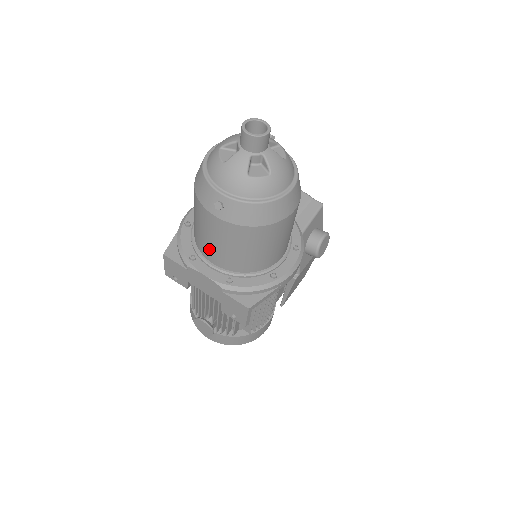
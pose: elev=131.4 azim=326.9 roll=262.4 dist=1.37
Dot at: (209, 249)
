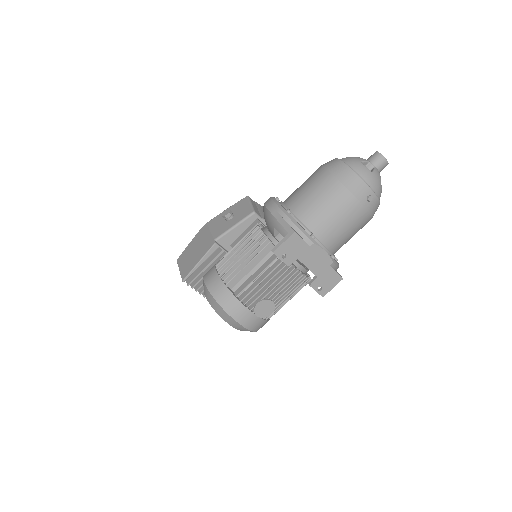
Dot at: (331, 231)
